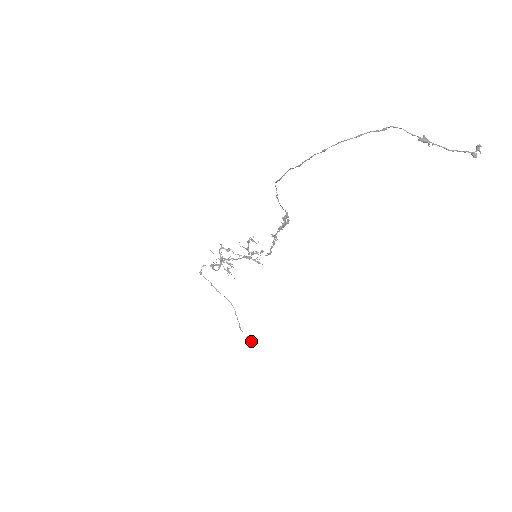
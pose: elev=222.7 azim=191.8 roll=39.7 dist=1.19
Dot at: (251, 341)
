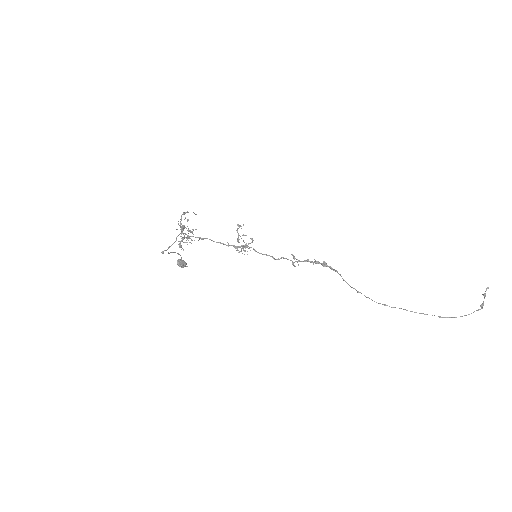
Dot at: (184, 265)
